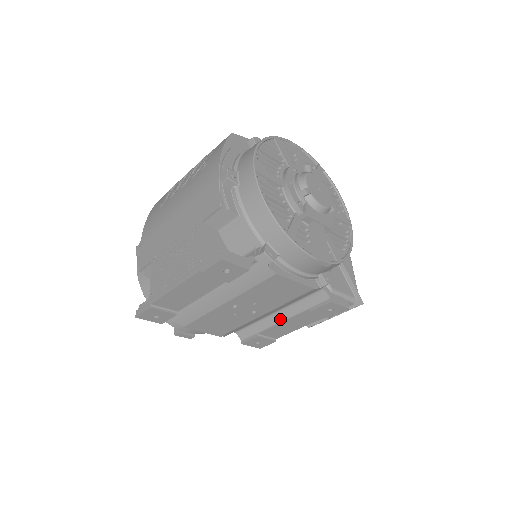
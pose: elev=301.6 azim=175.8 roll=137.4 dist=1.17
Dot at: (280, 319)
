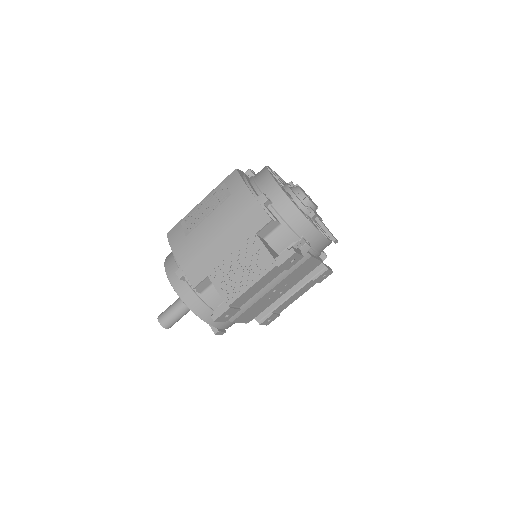
Dot at: (290, 294)
